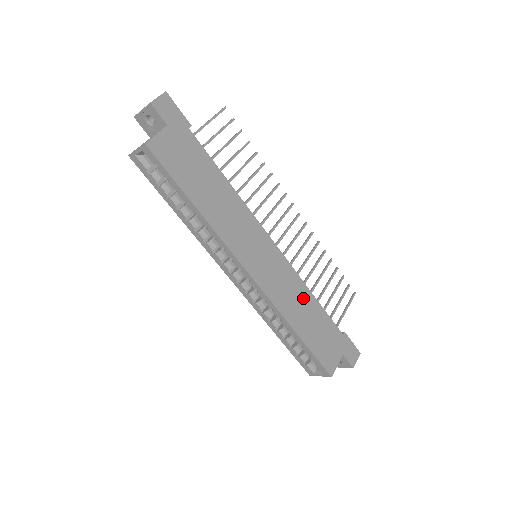
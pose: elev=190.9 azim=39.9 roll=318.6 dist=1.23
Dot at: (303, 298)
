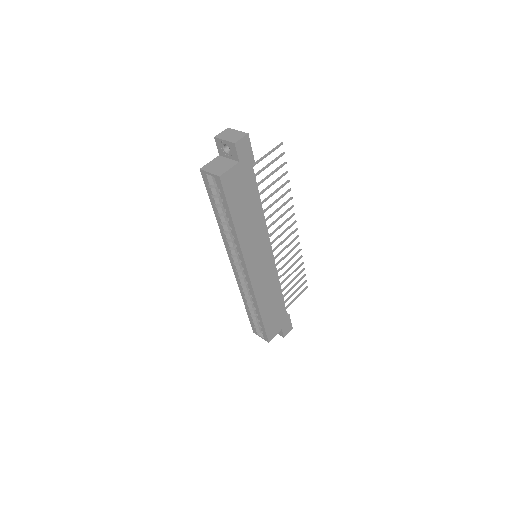
Dot at: (274, 291)
